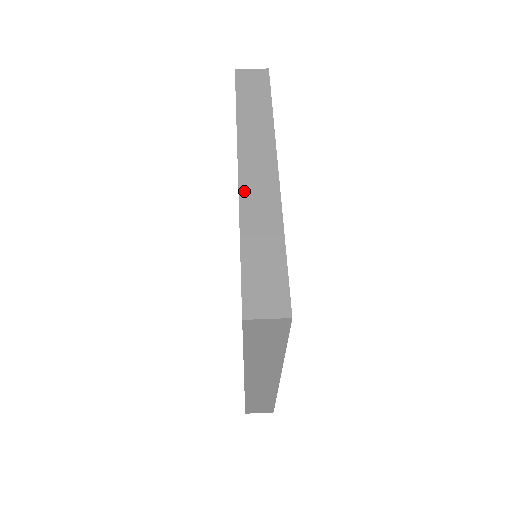
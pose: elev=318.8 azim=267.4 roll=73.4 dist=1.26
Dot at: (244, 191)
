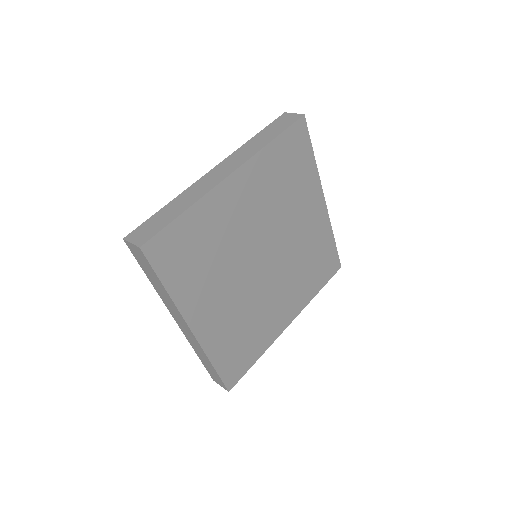
Dot at: (201, 180)
